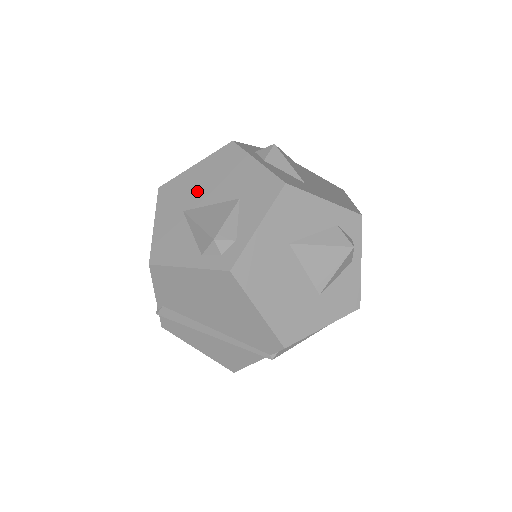
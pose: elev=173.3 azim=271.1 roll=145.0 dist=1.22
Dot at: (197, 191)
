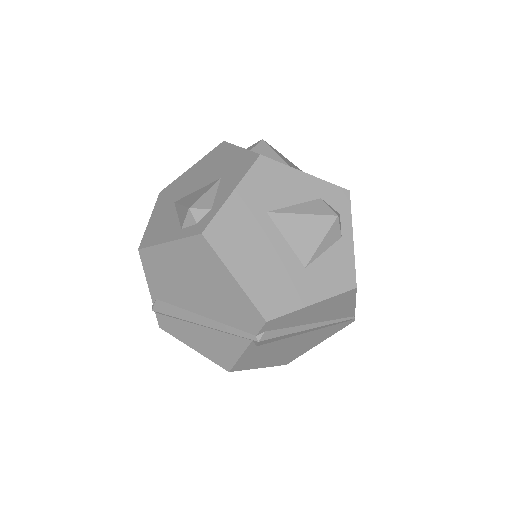
Dot at: (188, 184)
